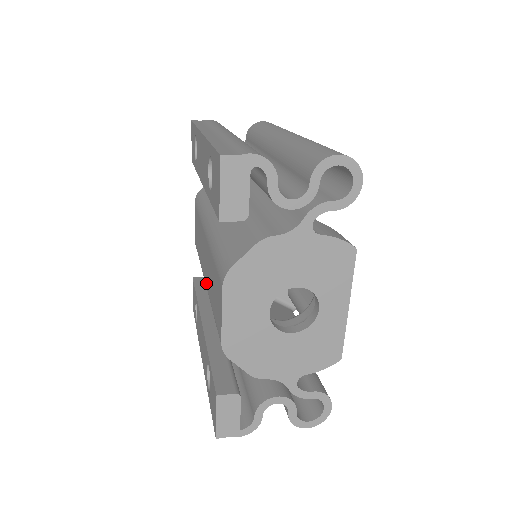
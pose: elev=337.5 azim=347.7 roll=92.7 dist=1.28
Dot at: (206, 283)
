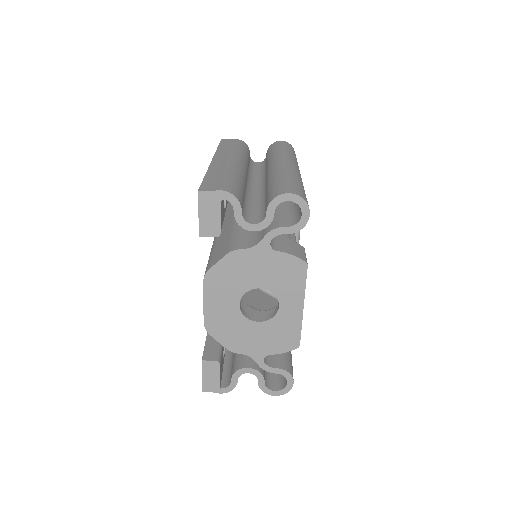
Dot at: occluded
